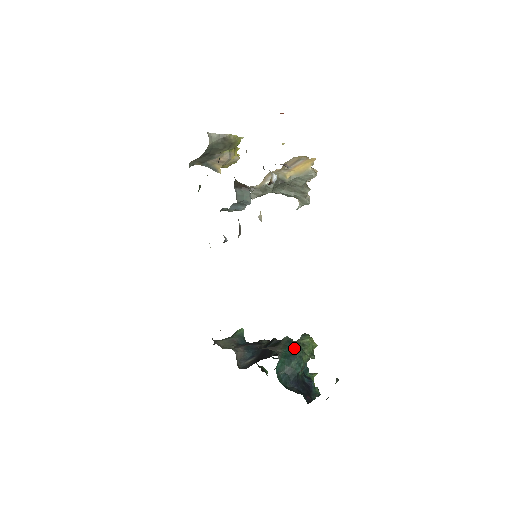
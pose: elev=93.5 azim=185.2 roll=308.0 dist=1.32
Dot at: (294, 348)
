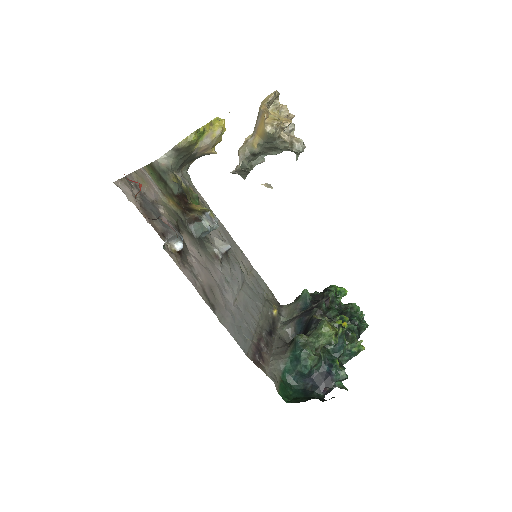
Dot at: (299, 351)
